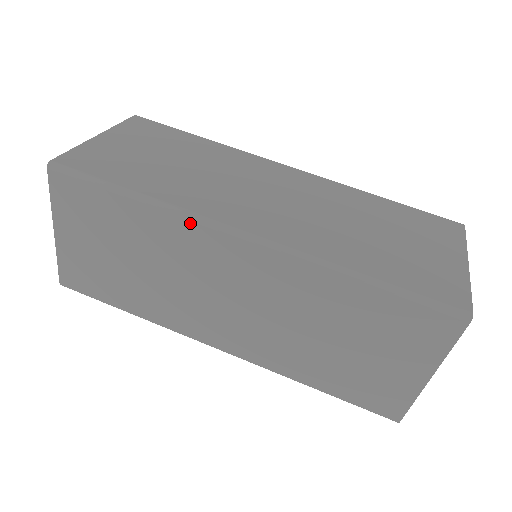
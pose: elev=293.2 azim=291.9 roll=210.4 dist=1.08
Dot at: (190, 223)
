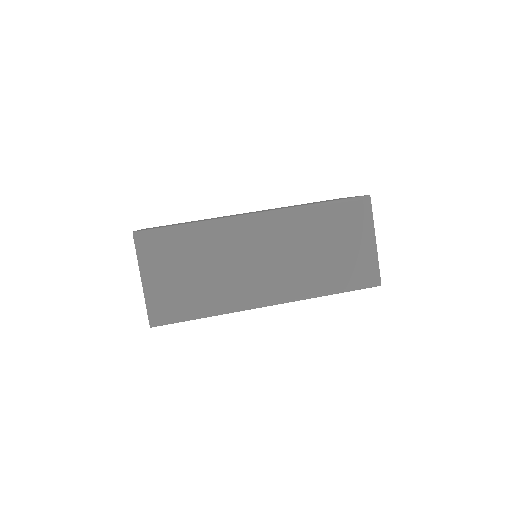
Dot at: (226, 223)
